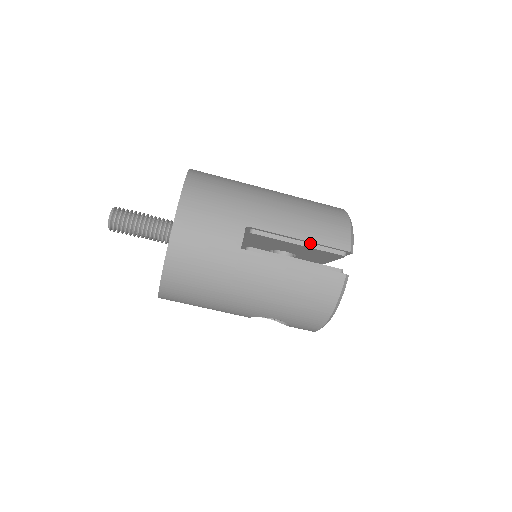
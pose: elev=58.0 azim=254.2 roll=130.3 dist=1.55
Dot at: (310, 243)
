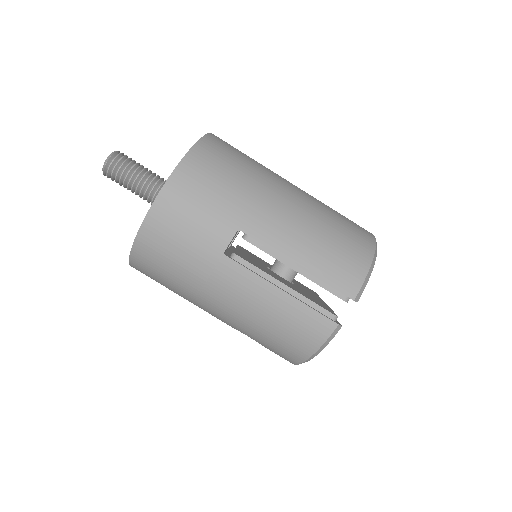
Dot at: (309, 273)
